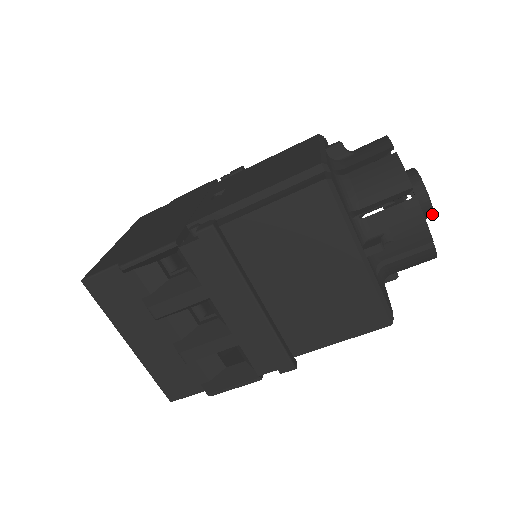
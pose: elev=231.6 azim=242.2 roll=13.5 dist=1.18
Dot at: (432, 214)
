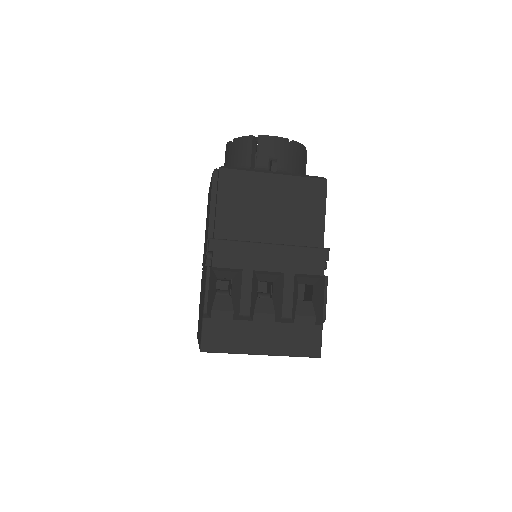
Dot at: occluded
